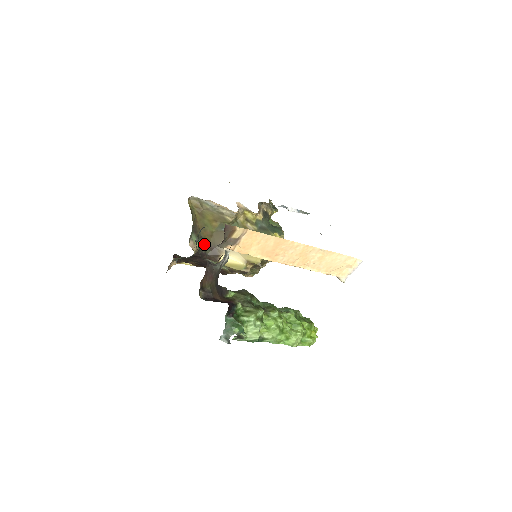
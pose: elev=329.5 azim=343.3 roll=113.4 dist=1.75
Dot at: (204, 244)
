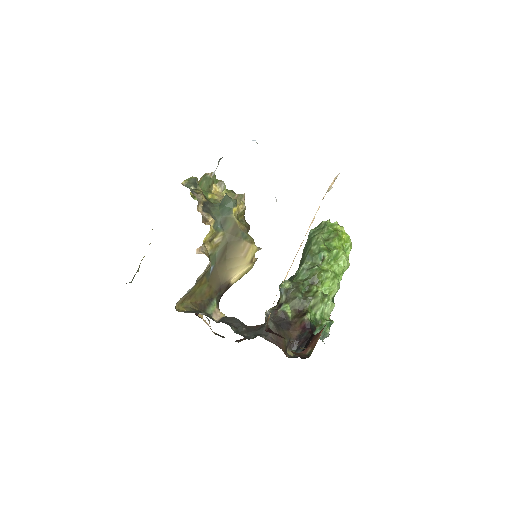
Dot at: (214, 297)
